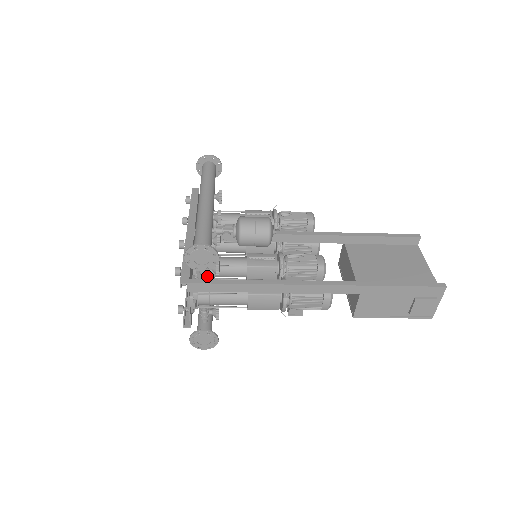
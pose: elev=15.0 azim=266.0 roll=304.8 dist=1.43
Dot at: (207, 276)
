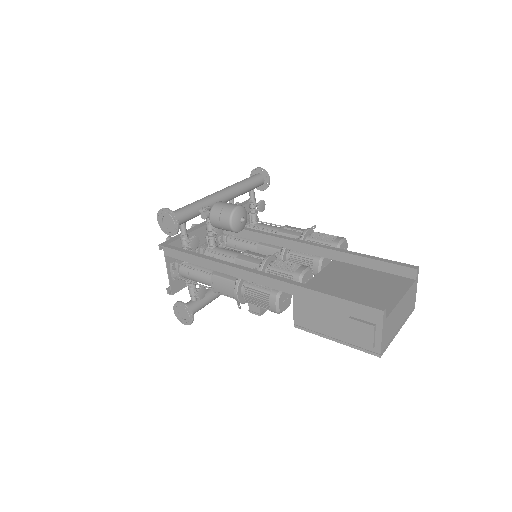
Dot at: (187, 249)
